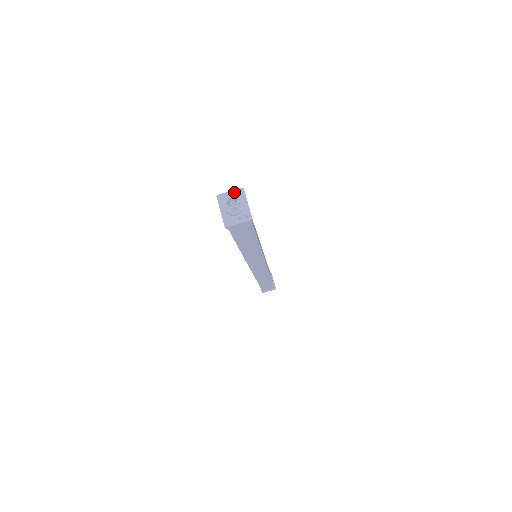
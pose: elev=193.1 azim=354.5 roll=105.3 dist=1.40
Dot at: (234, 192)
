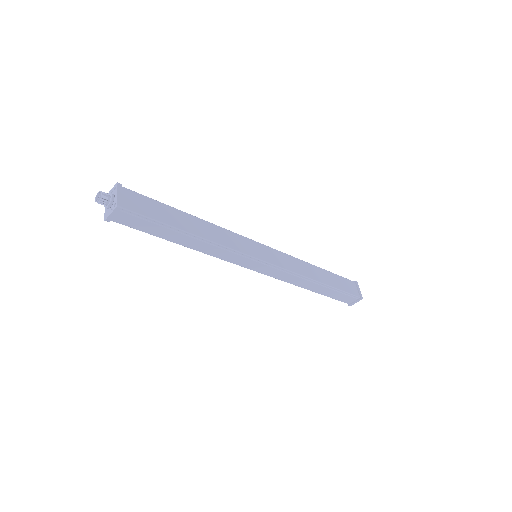
Dot at: (113, 189)
